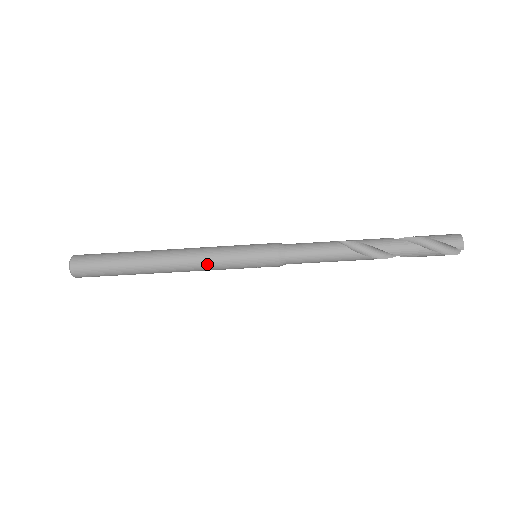
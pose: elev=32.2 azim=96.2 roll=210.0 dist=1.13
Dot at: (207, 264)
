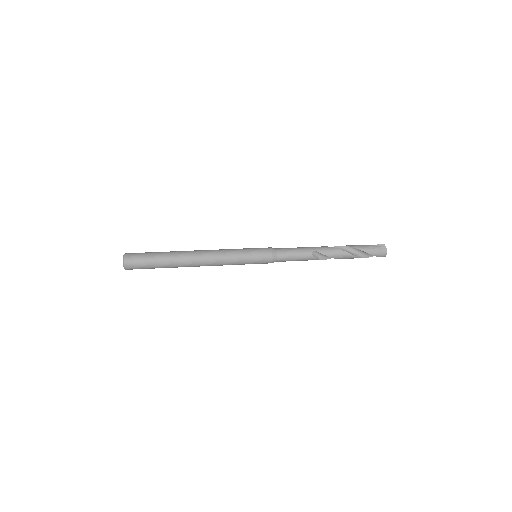
Dot at: occluded
